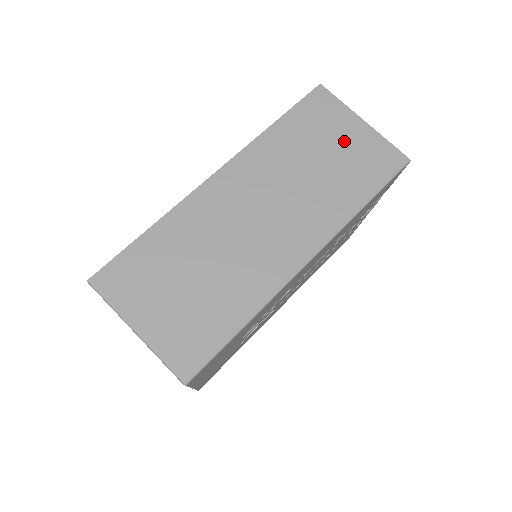
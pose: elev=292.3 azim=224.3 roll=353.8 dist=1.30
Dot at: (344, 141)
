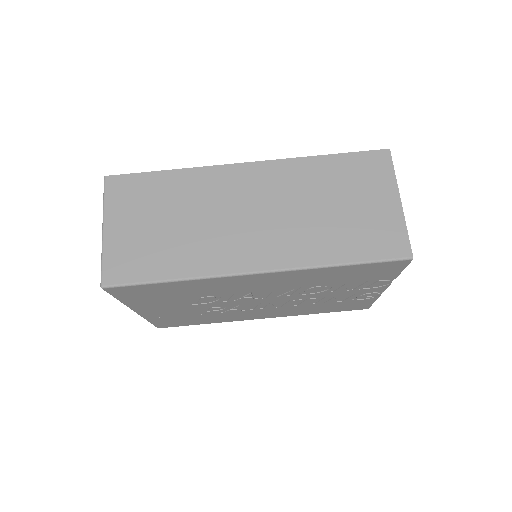
Dot at: (368, 205)
